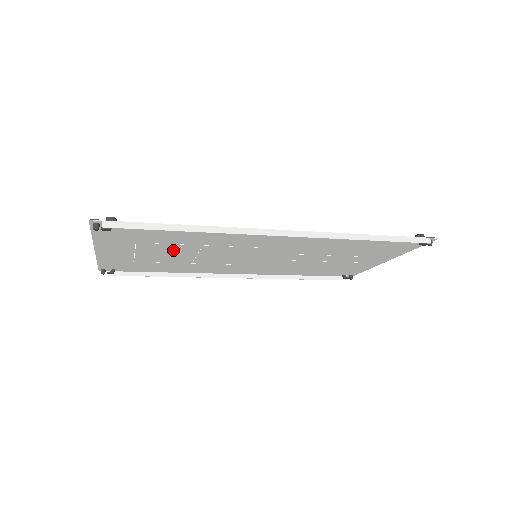
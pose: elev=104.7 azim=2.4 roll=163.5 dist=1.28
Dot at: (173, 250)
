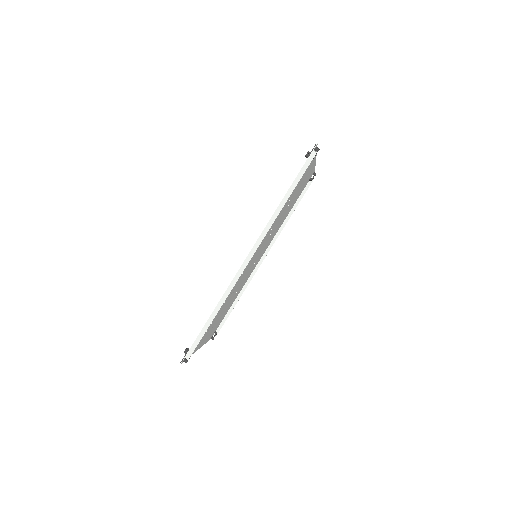
Dot at: (222, 308)
